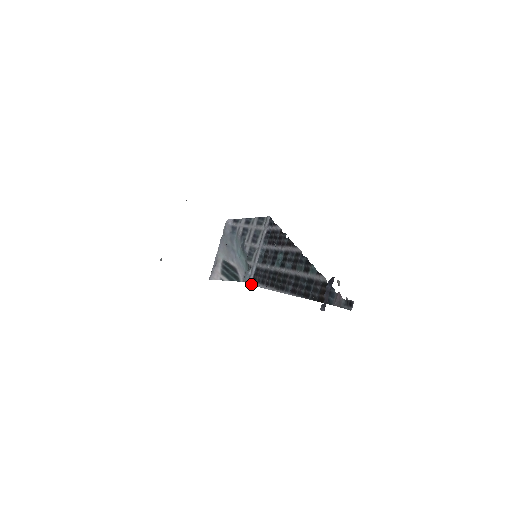
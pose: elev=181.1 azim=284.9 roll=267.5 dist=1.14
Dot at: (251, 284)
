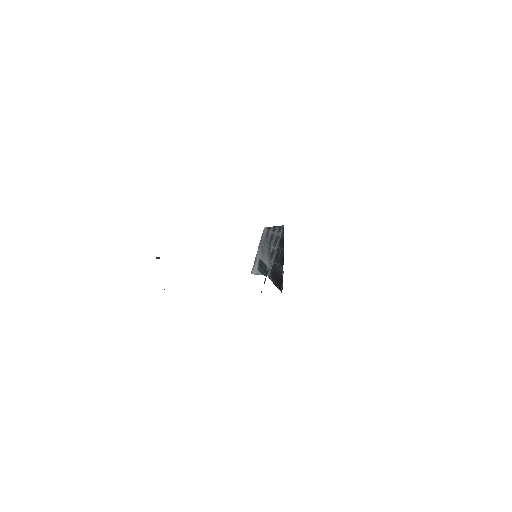
Dot at: (268, 277)
